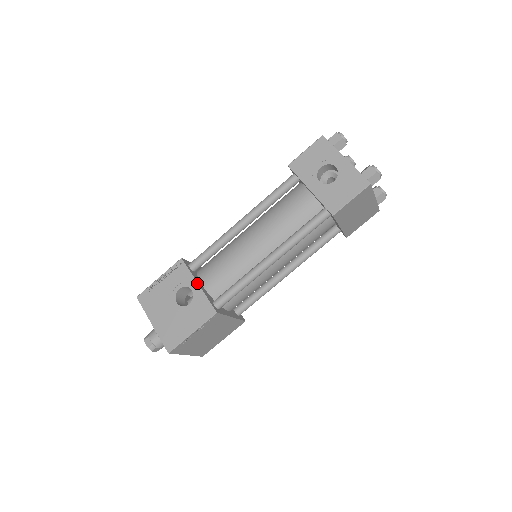
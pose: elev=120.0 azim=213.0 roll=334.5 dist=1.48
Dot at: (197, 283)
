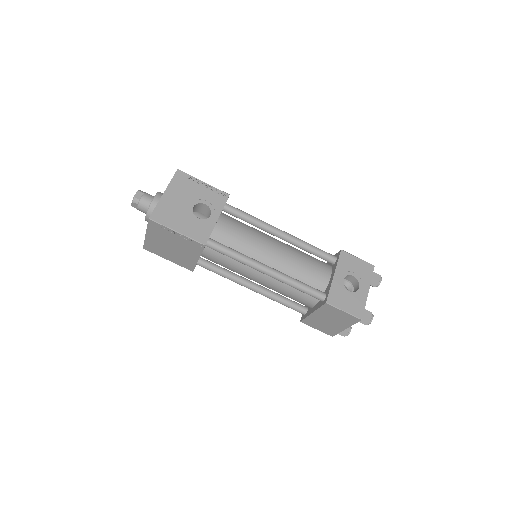
Dot at: (218, 217)
